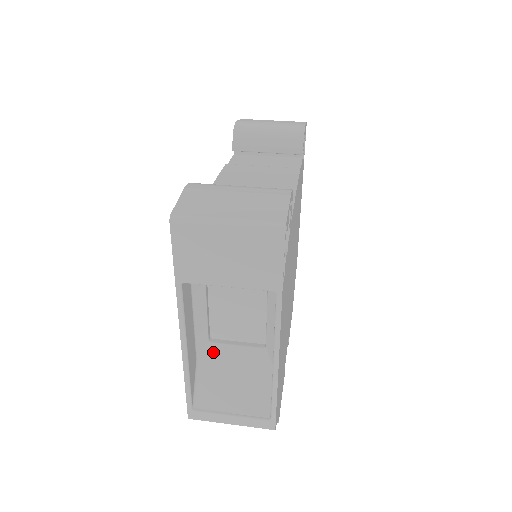
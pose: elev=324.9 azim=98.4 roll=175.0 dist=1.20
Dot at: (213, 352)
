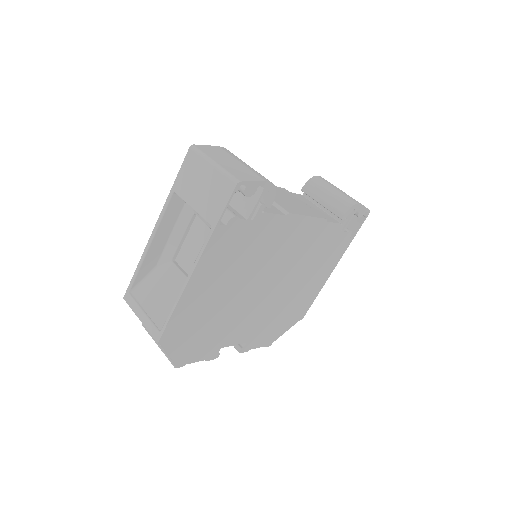
Dot at: (168, 268)
